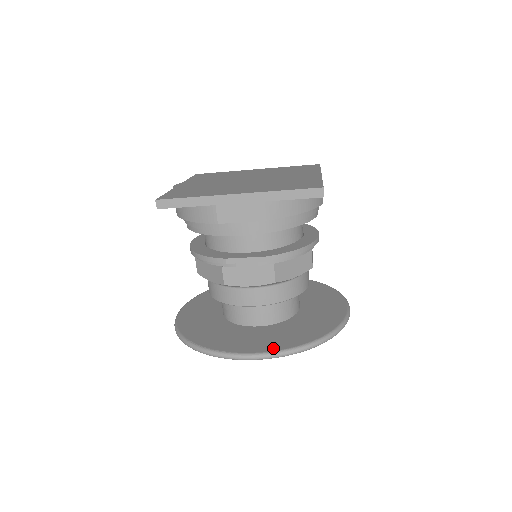
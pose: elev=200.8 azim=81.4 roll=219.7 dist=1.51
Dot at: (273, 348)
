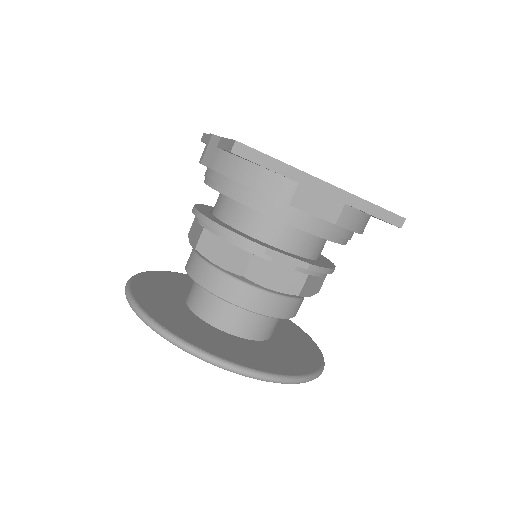
Dot at: (276, 370)
